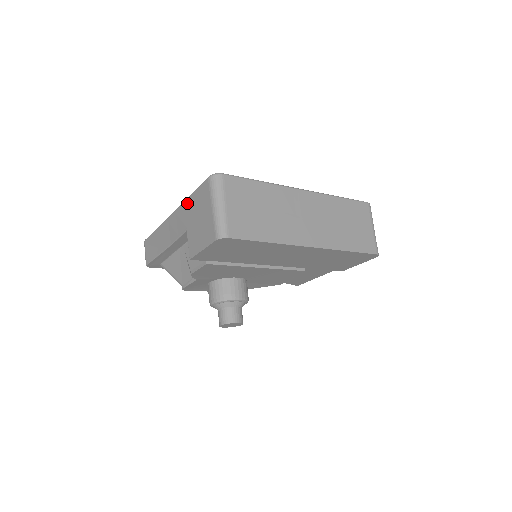
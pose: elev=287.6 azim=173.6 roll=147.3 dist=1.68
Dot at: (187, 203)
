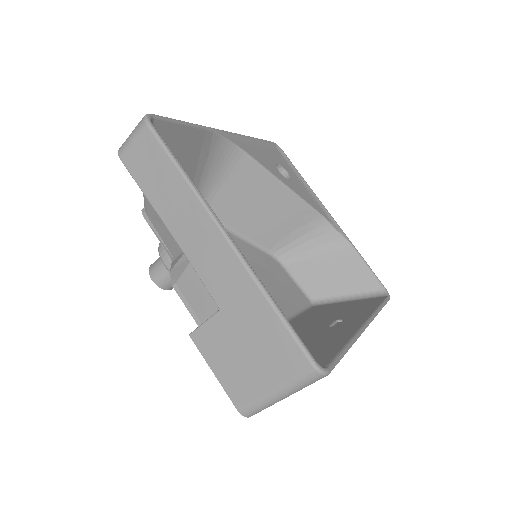
Dot at: (257, 299)
